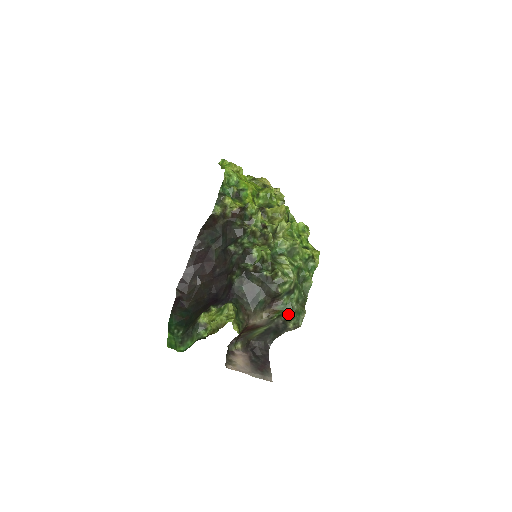
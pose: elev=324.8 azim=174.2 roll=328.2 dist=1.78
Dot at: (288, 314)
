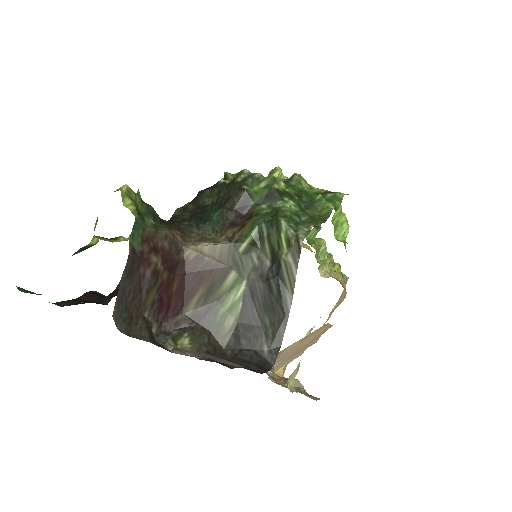
Dot at: (270, 224)
